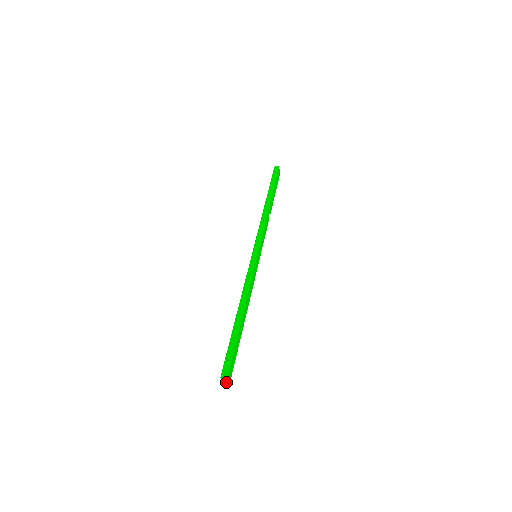
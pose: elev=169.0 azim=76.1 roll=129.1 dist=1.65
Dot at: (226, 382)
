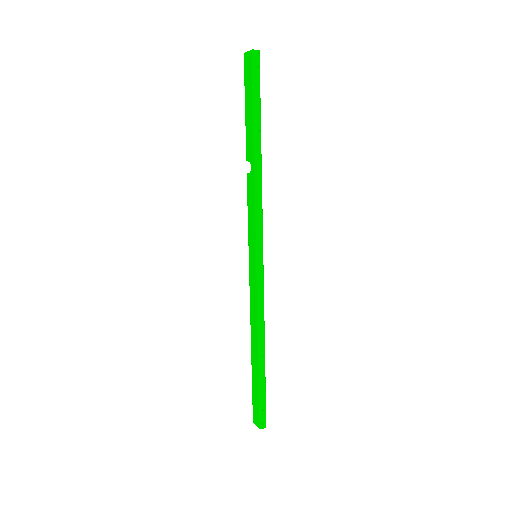
Dot at: occluded
